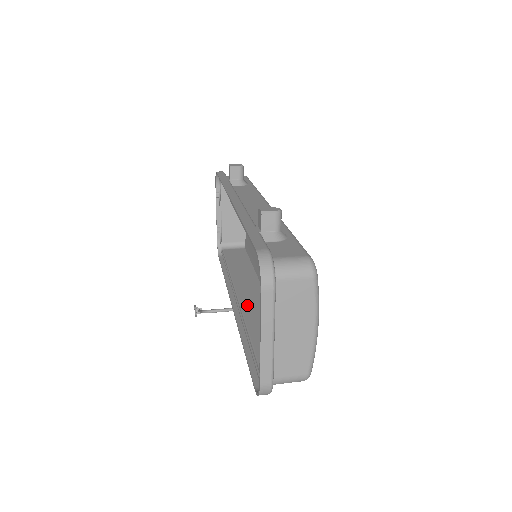
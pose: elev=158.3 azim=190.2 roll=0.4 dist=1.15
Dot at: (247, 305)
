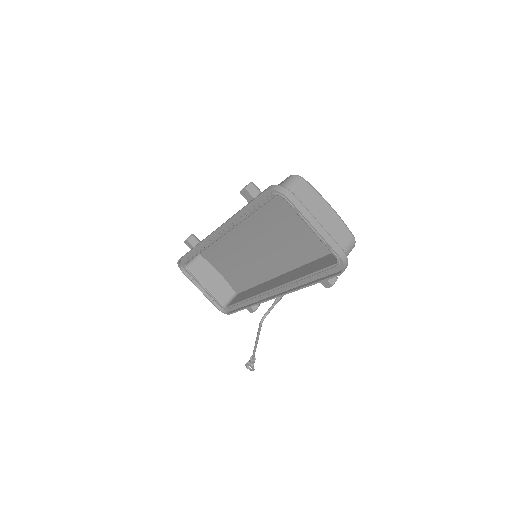
Dot at: (281, 282)
